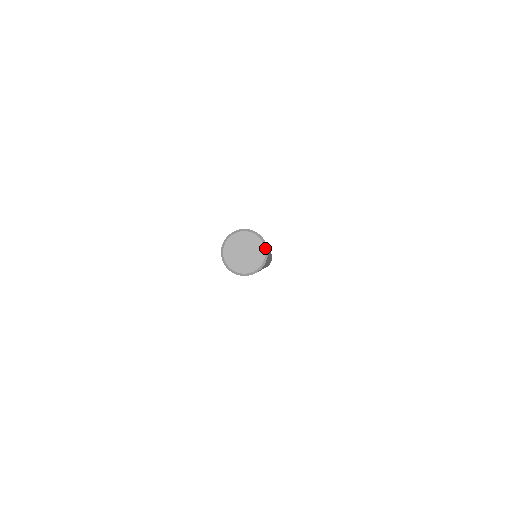
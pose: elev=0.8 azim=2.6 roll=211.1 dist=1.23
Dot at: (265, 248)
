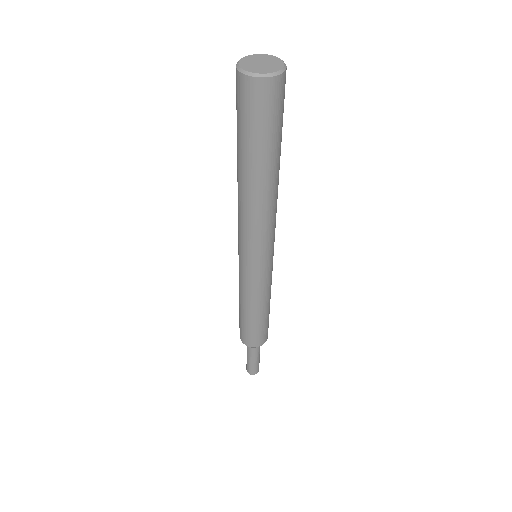
Dot at: (279, 58)
